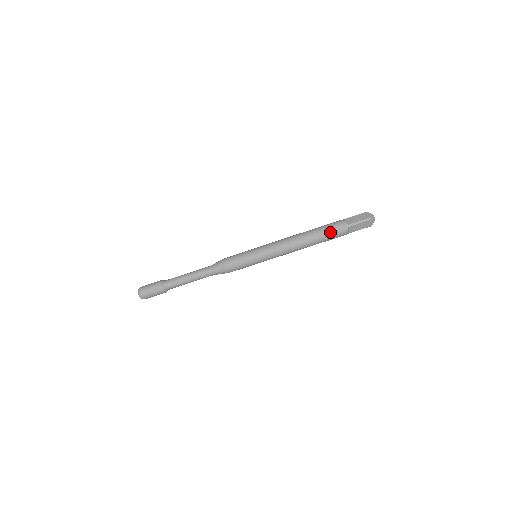
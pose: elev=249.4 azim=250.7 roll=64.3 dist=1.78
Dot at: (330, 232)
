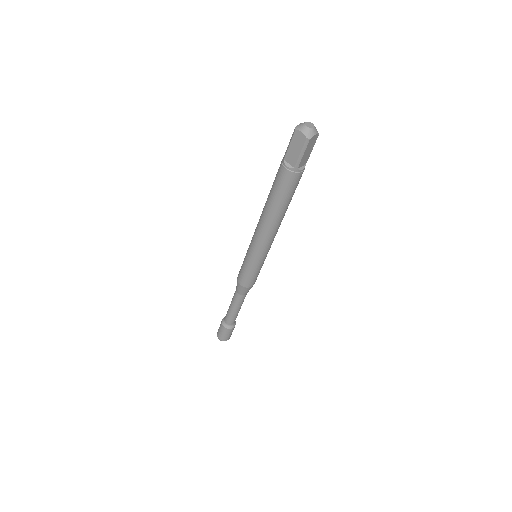
Dot at: (287, 191)
